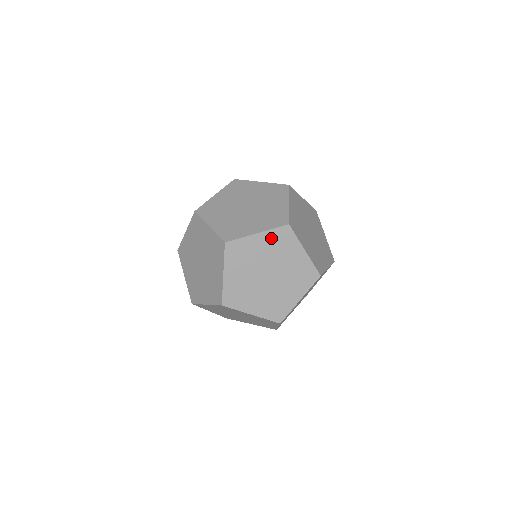
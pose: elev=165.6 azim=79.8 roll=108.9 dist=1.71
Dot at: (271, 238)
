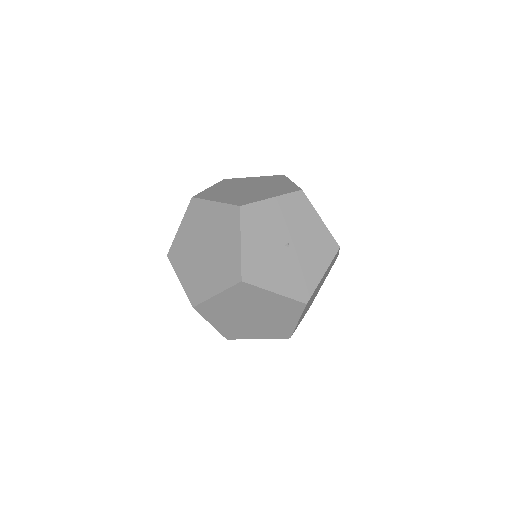
Dot at: (264, 178)
